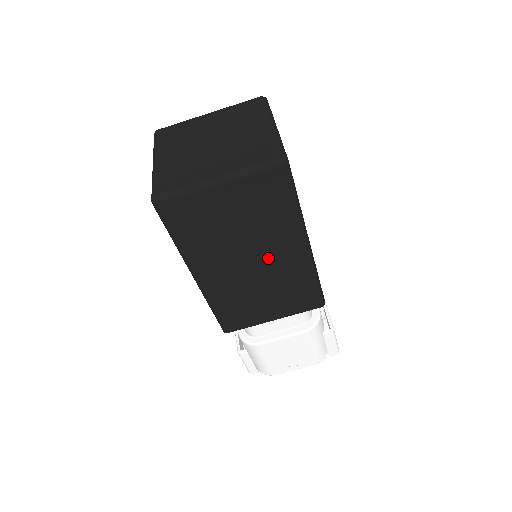
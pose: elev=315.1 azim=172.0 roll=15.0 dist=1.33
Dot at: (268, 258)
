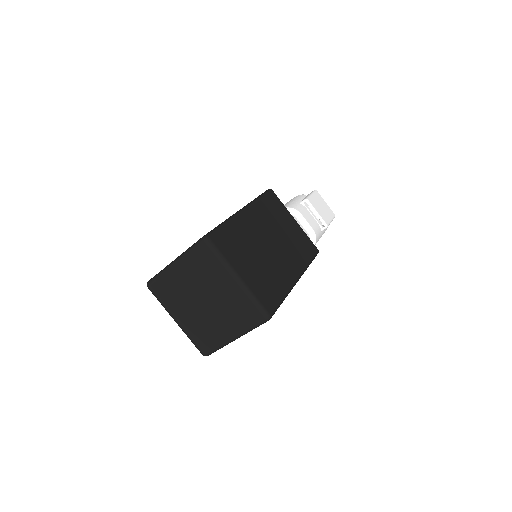
Dot at: occluded
